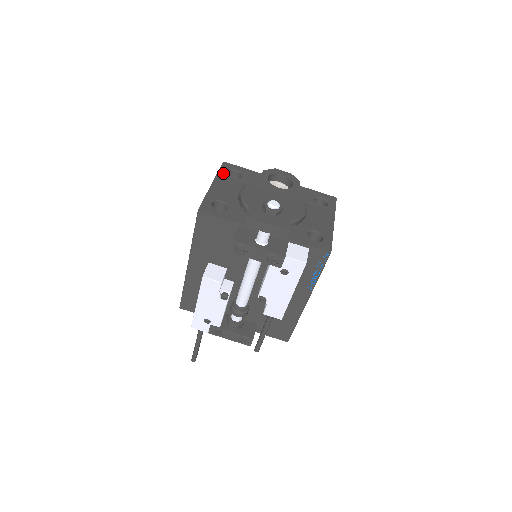
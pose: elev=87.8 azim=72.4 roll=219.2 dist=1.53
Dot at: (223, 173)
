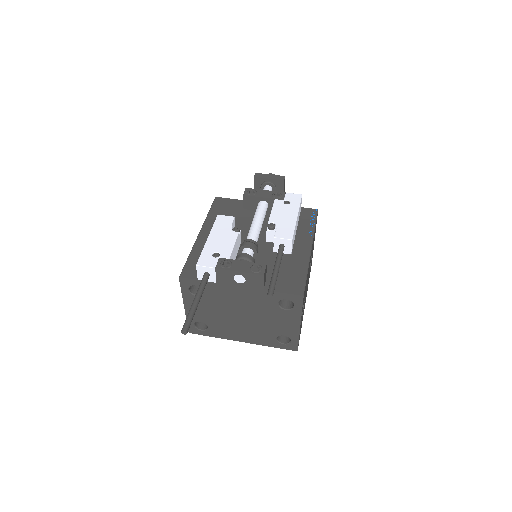
Dot at: occluded
